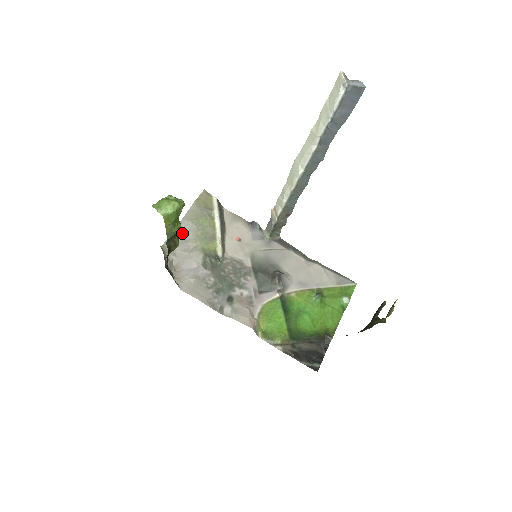
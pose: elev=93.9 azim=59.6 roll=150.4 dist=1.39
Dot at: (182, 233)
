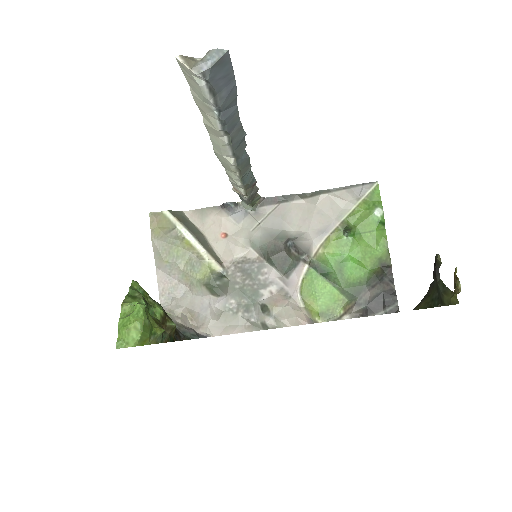
Dot at: (167, 279)
